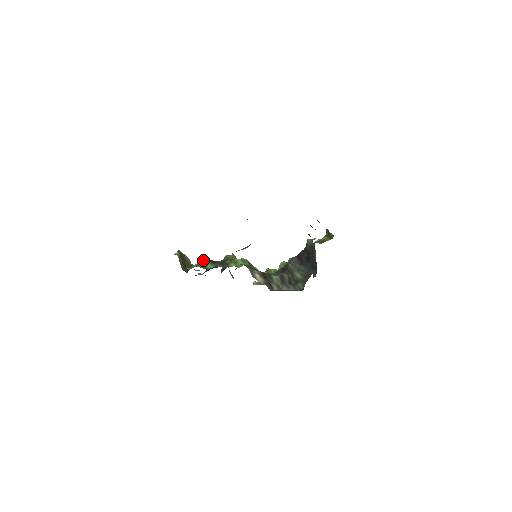
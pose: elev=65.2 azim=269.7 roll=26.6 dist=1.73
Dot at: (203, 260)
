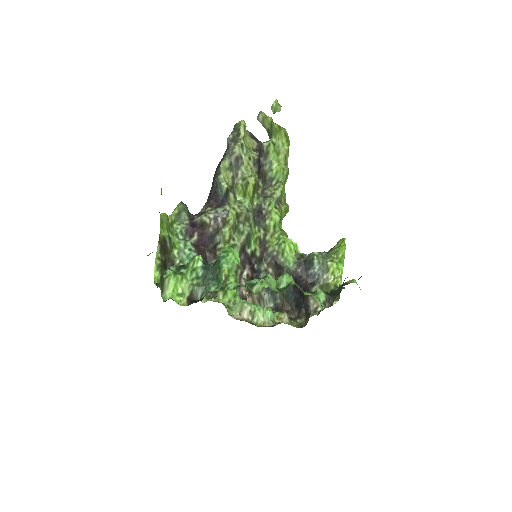
Dot at: occluded
